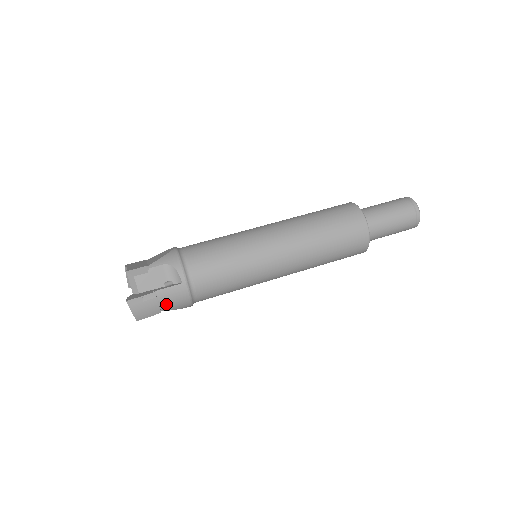
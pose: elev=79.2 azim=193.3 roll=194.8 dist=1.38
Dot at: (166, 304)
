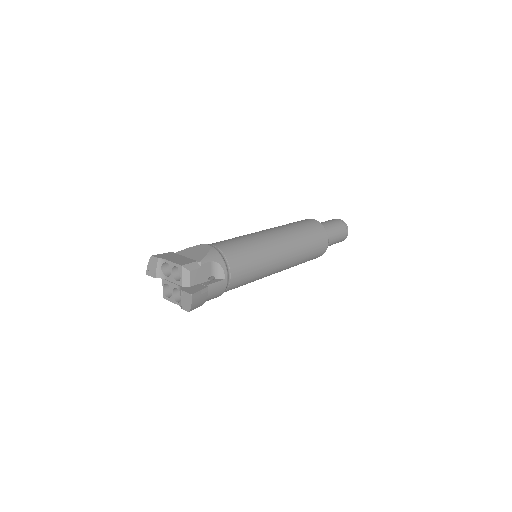
Dot at: (208, 297)
